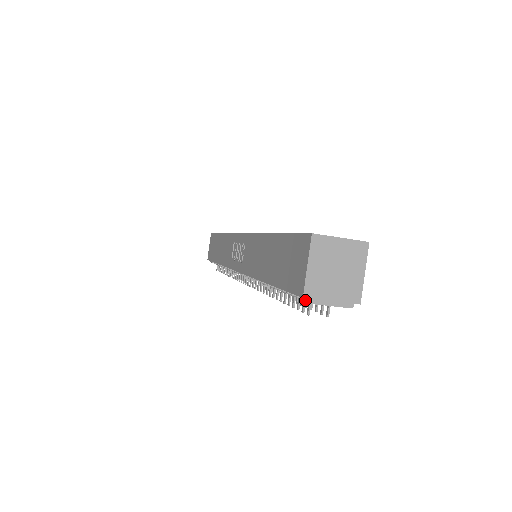
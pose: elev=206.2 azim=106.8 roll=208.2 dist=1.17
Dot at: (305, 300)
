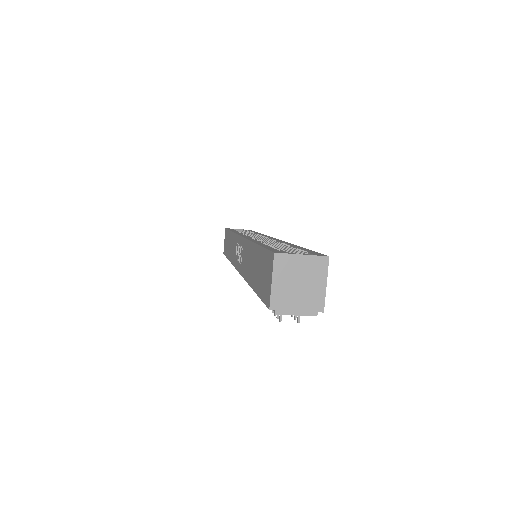
Dot at: occluded
